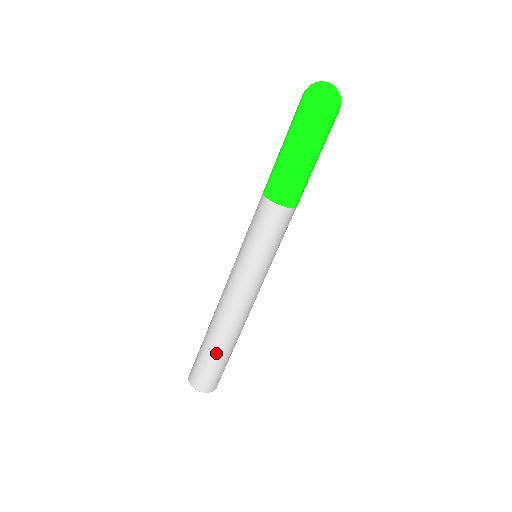
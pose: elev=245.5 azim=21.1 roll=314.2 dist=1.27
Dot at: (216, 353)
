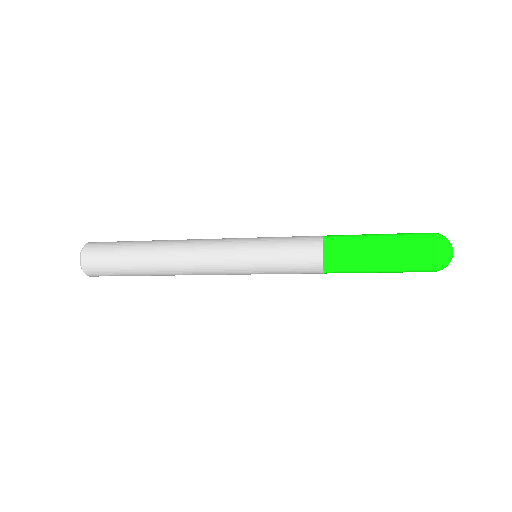
Dot at: (141, 275)
